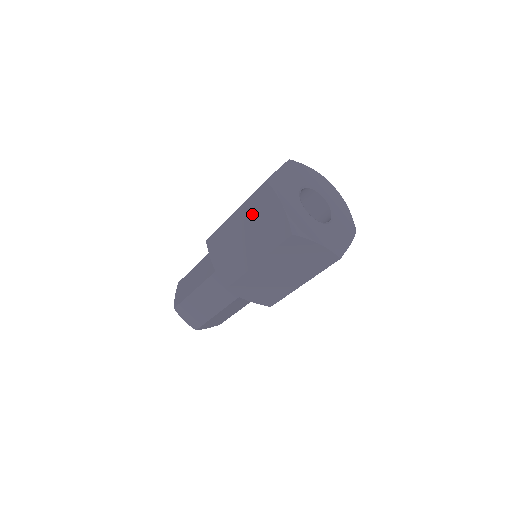
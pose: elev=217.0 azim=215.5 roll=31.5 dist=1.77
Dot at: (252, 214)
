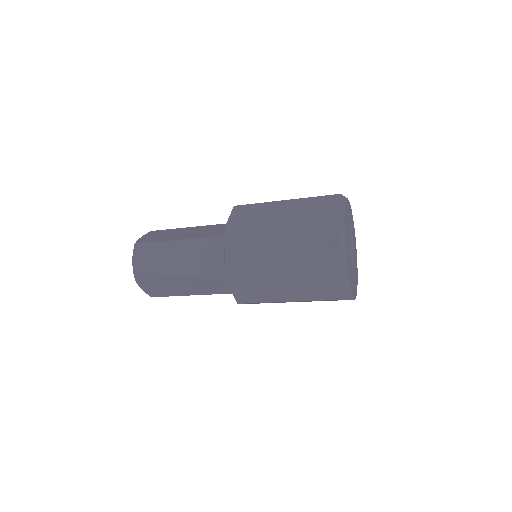
Dot at: (306, 209)
